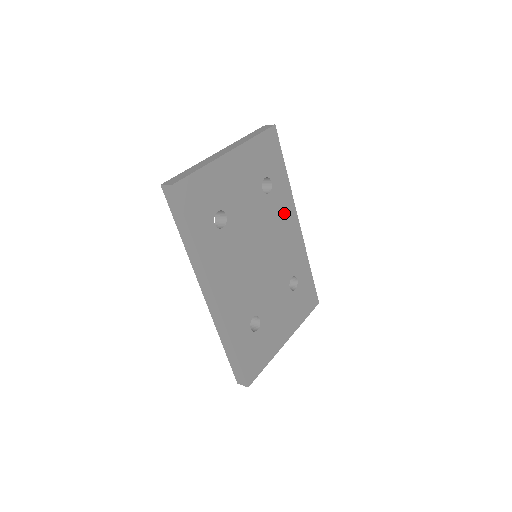
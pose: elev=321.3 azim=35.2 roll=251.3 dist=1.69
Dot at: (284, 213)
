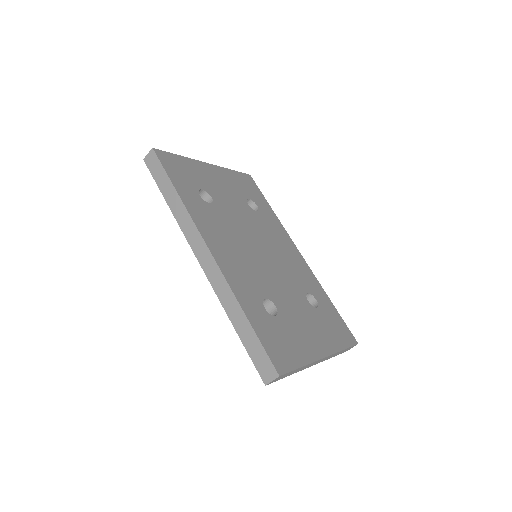
Dot at: (279, 235)
